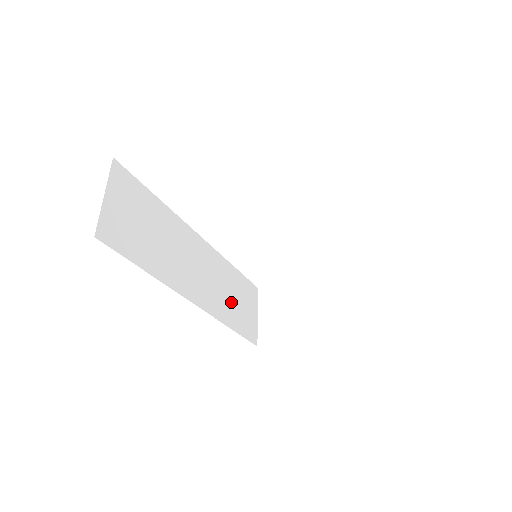
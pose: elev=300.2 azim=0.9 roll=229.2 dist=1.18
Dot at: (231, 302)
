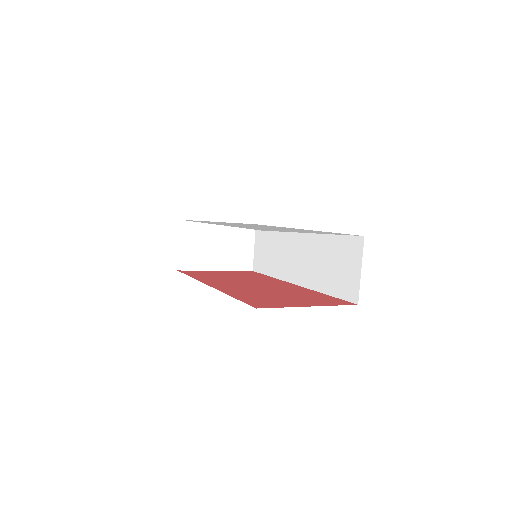
Dot at: occluded
